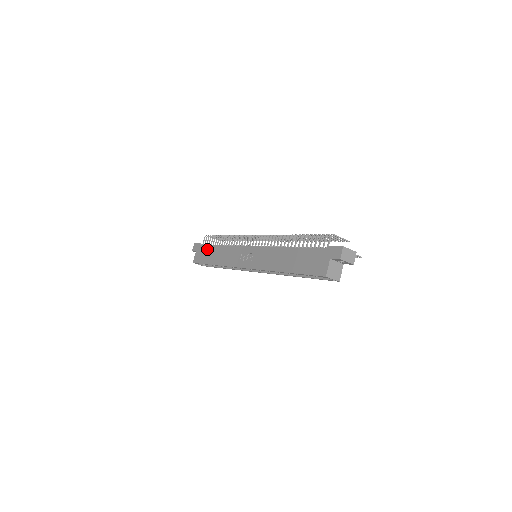
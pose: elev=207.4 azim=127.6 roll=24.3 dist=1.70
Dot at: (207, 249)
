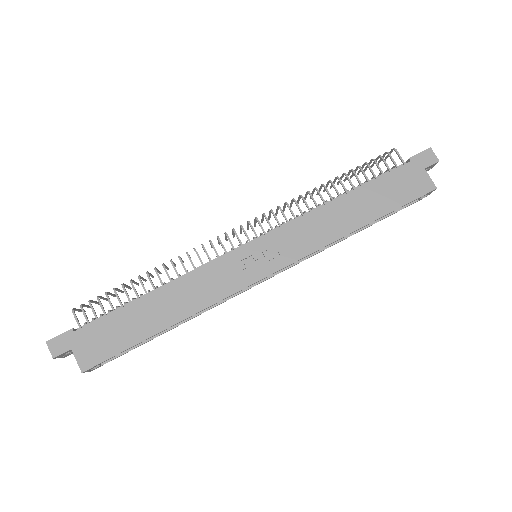
Dot at: (115, 320)
